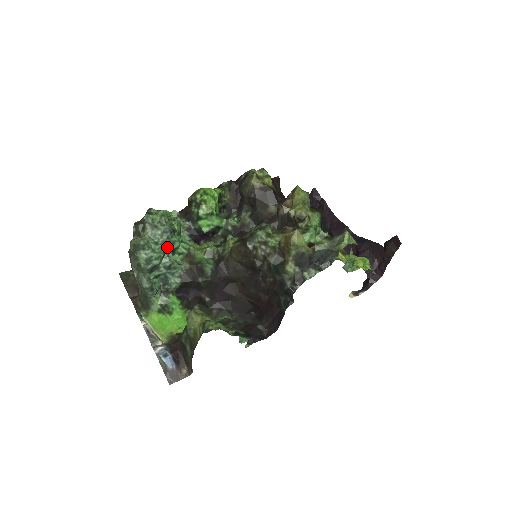
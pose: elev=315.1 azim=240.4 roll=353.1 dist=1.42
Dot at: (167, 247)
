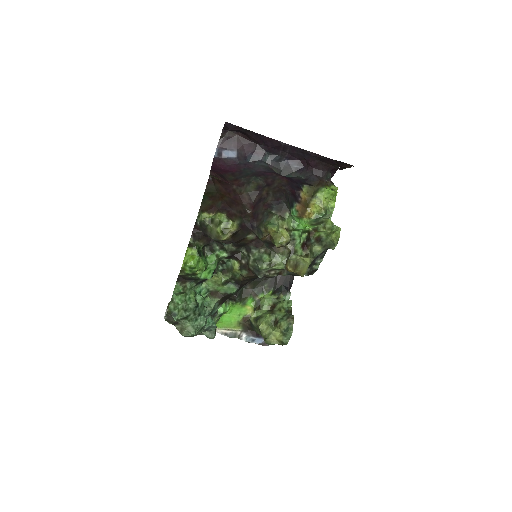
Dot at: (201, 311)
